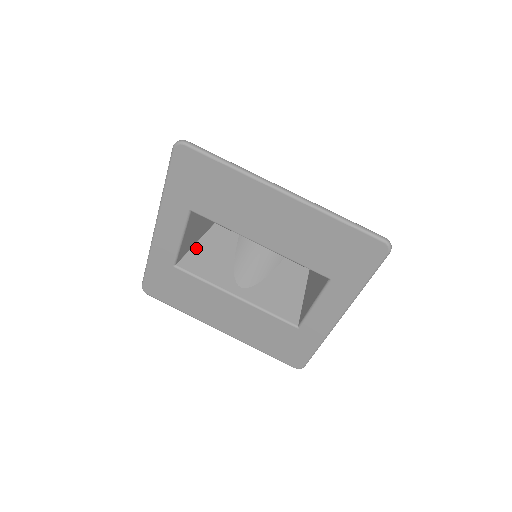
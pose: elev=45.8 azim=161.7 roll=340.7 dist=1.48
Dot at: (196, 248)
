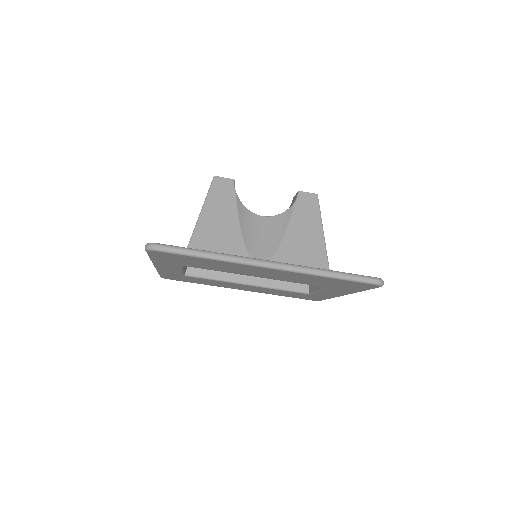
Dot at: occluded
